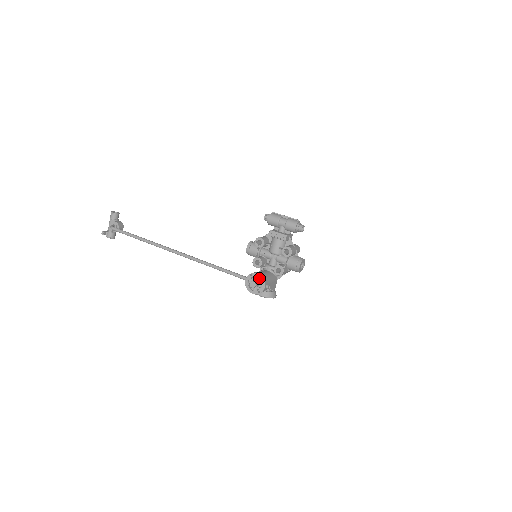
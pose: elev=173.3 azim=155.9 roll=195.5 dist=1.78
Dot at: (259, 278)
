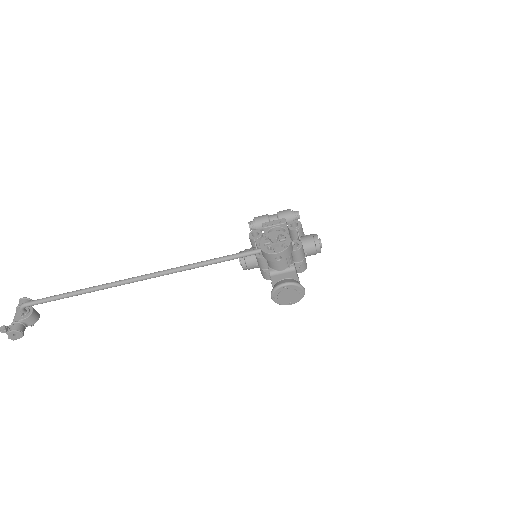
Dot at: occluded
